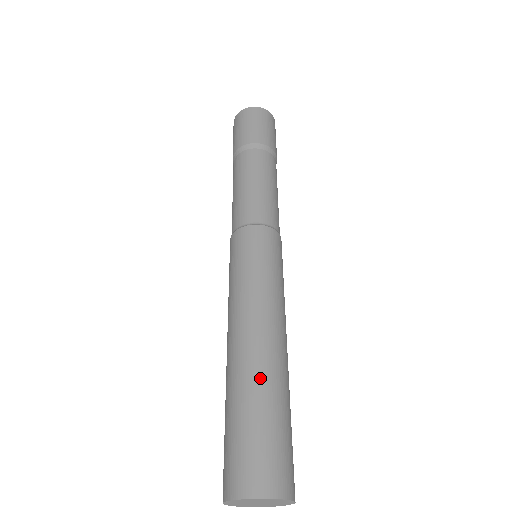
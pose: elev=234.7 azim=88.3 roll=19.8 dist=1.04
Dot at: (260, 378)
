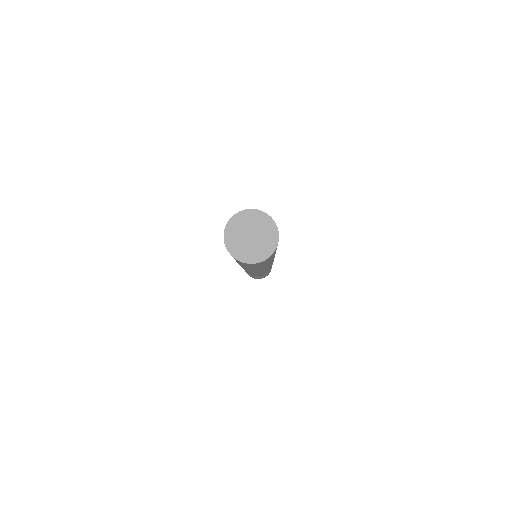
Dot at: occluded
